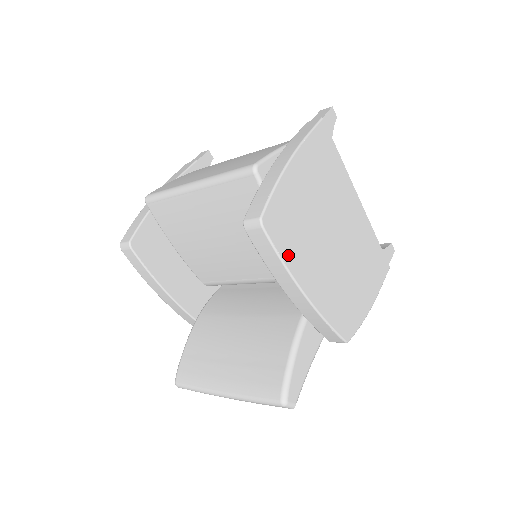
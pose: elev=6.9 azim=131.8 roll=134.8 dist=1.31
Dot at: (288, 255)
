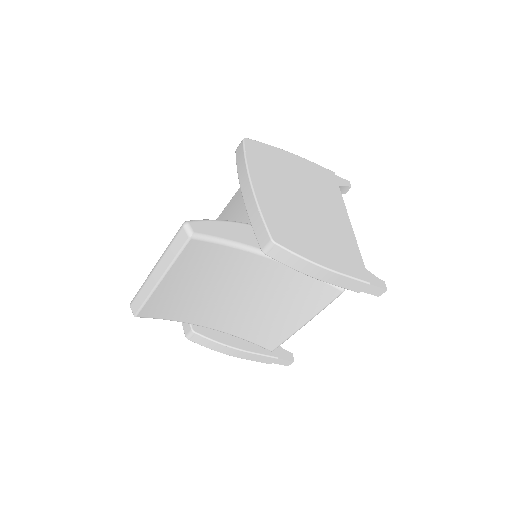
Dot at: (253, 161)
